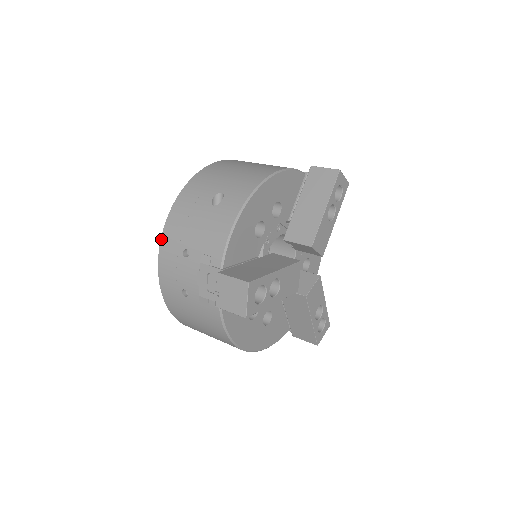
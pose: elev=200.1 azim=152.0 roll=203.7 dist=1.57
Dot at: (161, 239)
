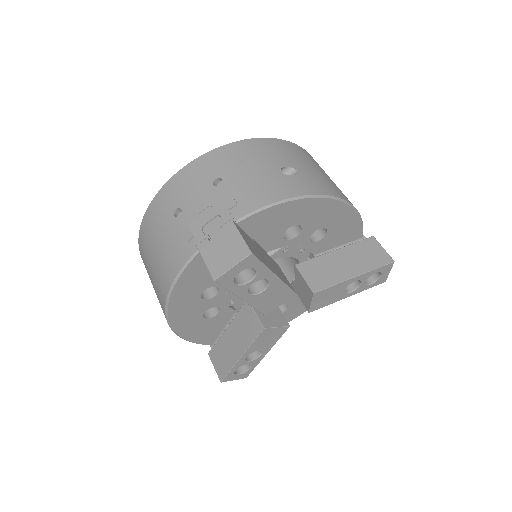
Dot at: (208, 152)
